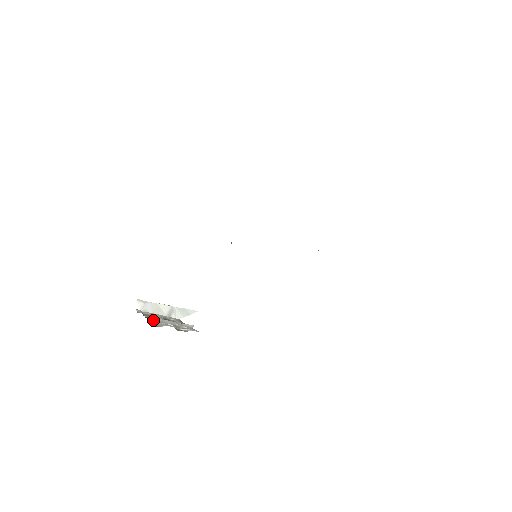
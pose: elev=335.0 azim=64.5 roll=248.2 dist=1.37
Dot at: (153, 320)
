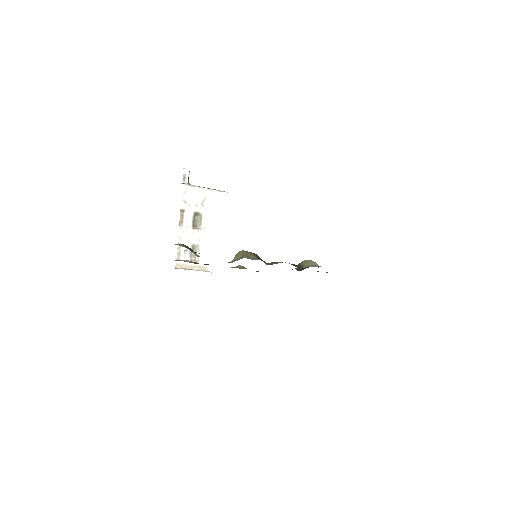
Dot at: (179, 241)
